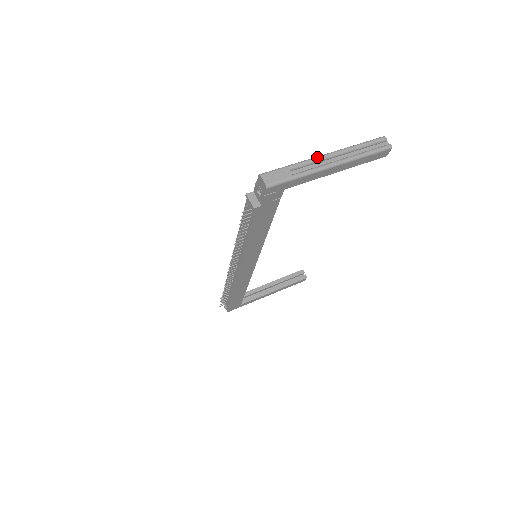
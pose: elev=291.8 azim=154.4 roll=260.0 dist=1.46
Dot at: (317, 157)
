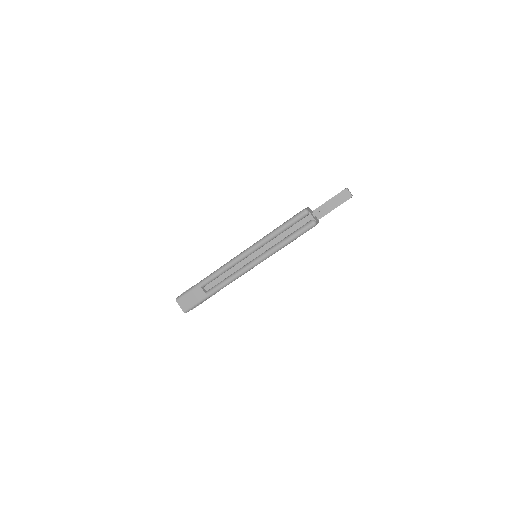
Dot at: (227, 265)
